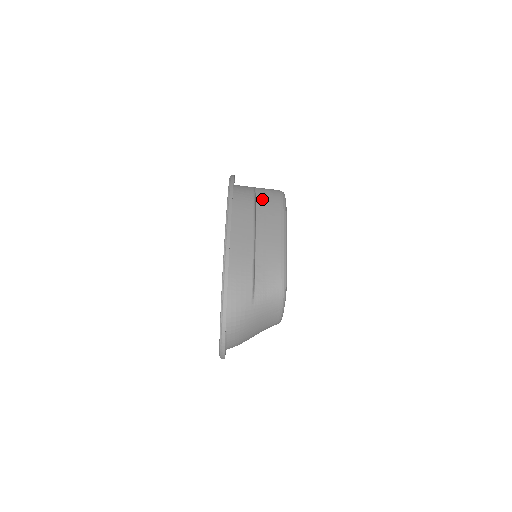
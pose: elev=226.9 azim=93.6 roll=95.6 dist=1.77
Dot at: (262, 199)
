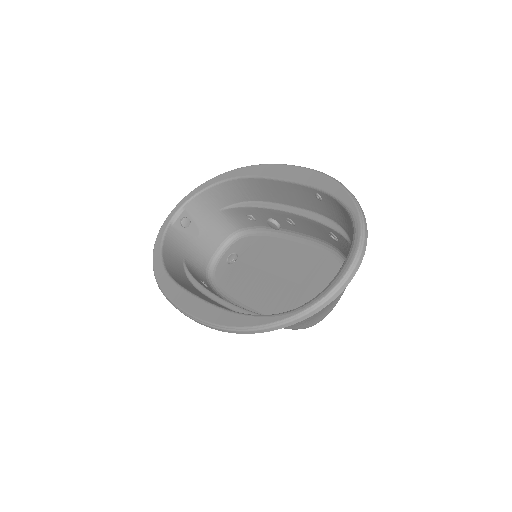
Dot at: (252, 211)
